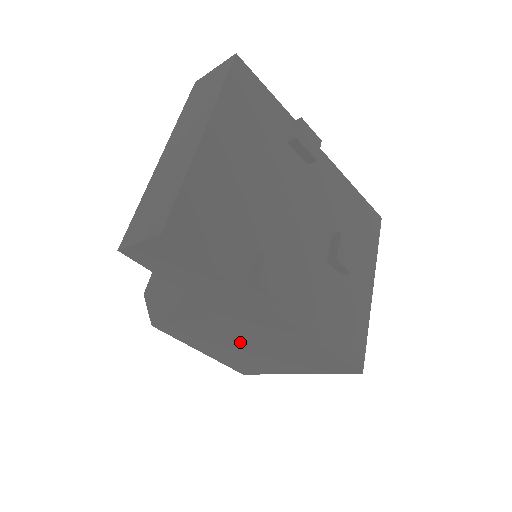
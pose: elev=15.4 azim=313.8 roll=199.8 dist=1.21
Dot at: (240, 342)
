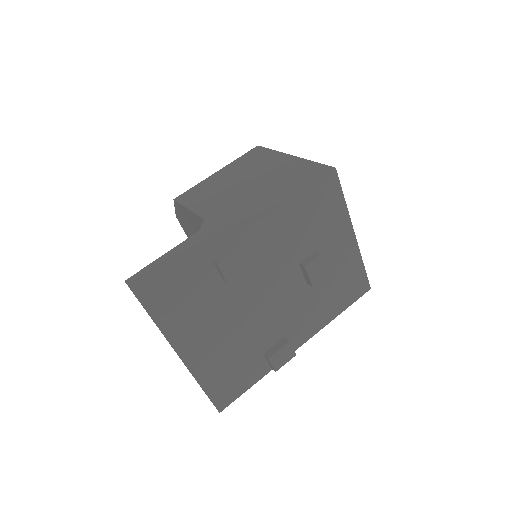
Dot at: occluded
